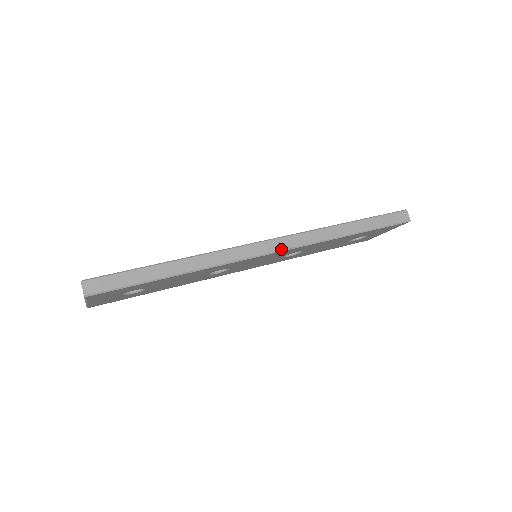
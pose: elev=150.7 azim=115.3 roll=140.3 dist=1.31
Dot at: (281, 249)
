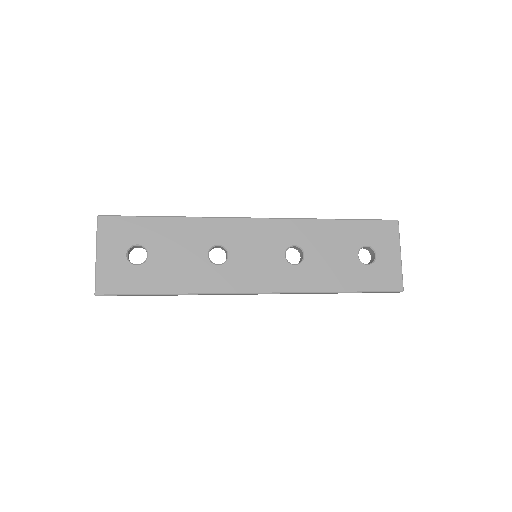
Dot at: (264, 218)
